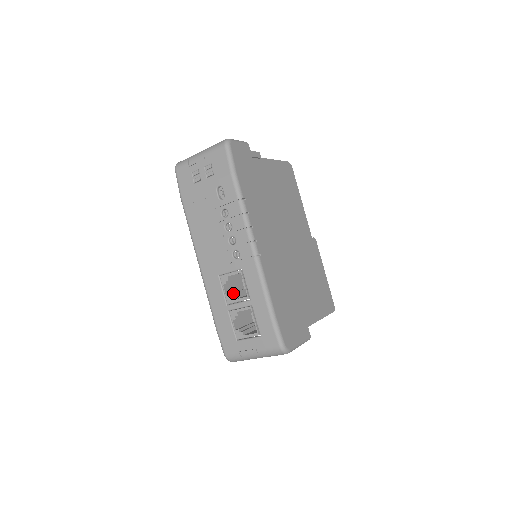
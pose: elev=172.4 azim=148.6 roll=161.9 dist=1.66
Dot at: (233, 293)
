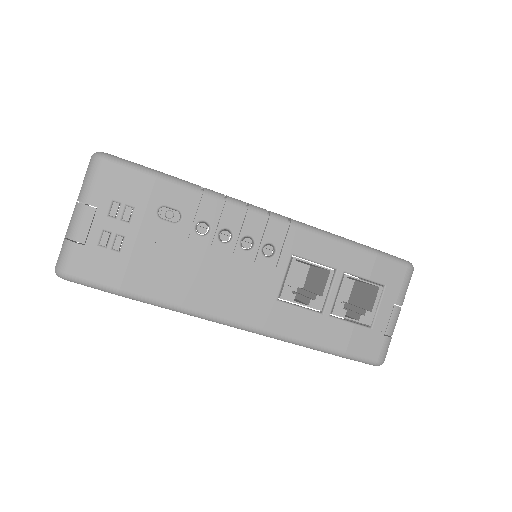
Dot at: (307, 298)
